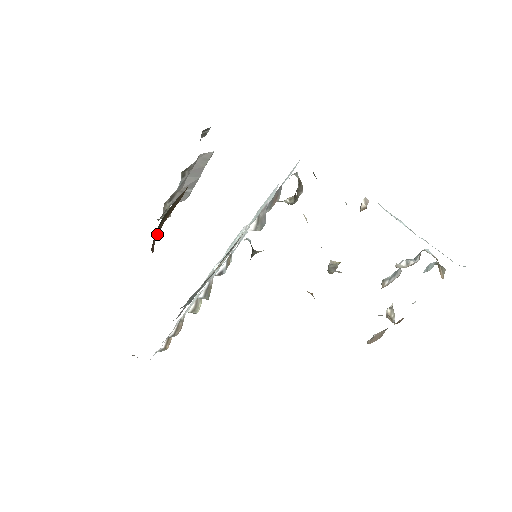
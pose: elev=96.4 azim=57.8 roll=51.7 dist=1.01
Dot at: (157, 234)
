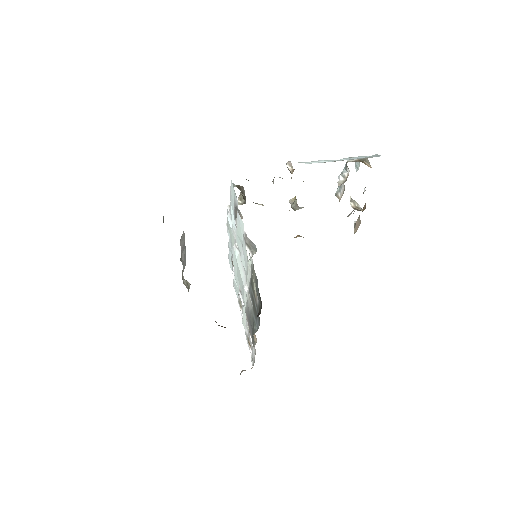
Dot at: occluded
